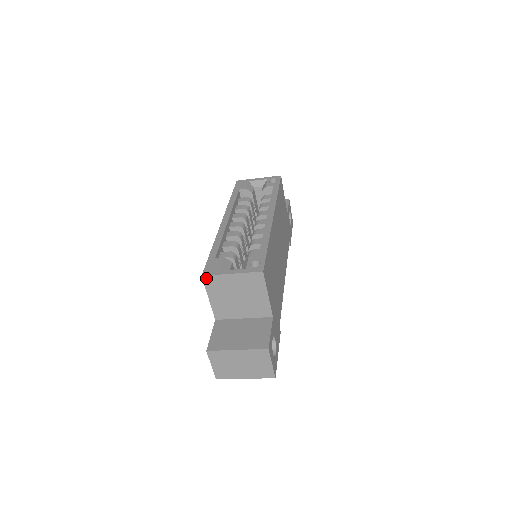
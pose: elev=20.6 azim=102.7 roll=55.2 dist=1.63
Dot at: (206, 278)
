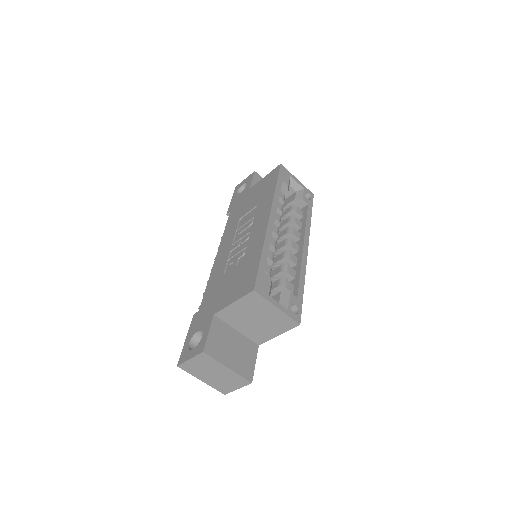
Dot at: (255, 294)
